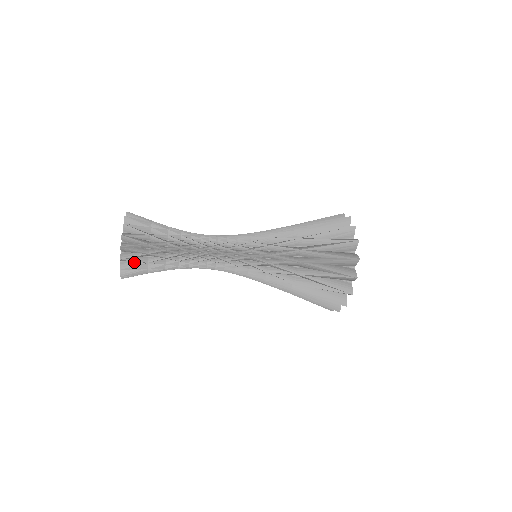
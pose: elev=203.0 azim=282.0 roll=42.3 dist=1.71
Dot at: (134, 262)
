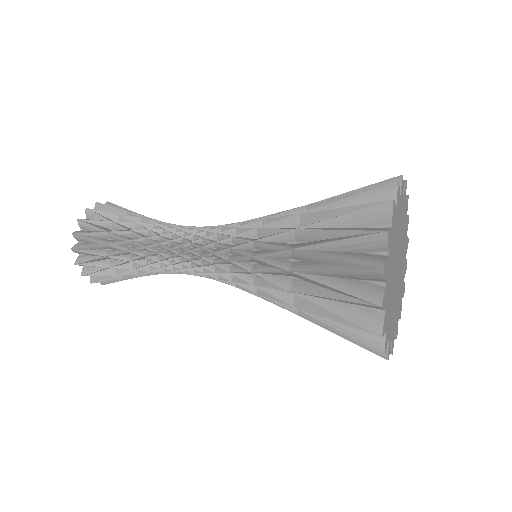
Dot at: (110, 278)
